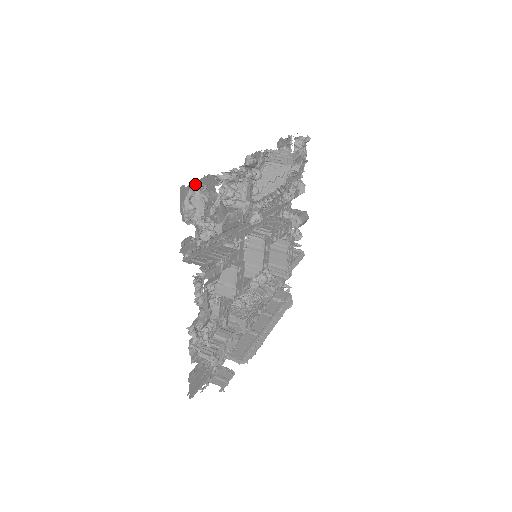
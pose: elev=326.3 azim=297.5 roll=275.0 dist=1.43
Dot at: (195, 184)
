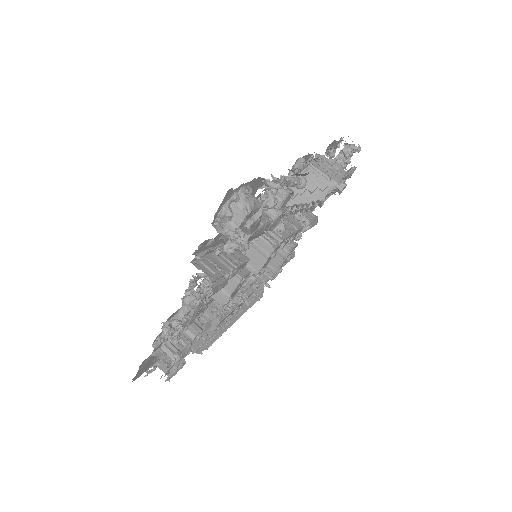
Dot at: (243, 187)
